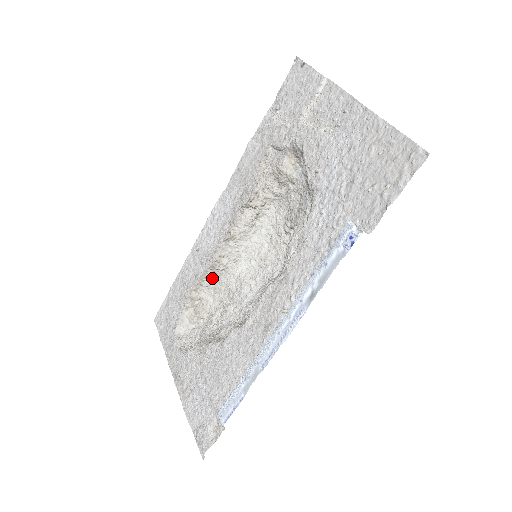
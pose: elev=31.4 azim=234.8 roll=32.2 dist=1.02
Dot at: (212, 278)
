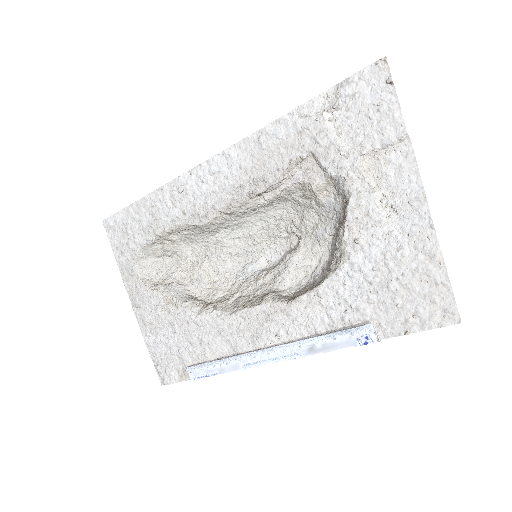
Dot at: (192, 231)
